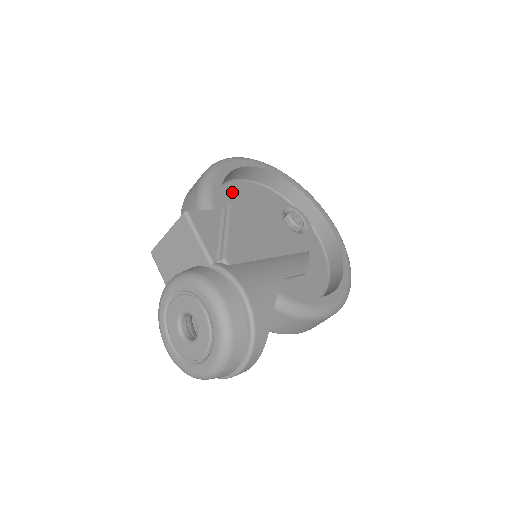
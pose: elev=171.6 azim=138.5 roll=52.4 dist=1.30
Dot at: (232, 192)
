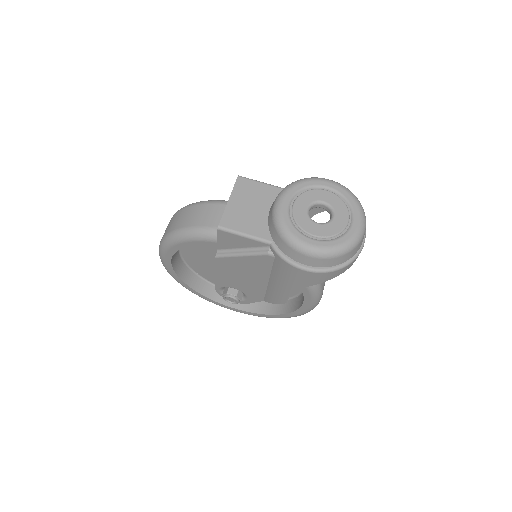
Dot at: occluded
